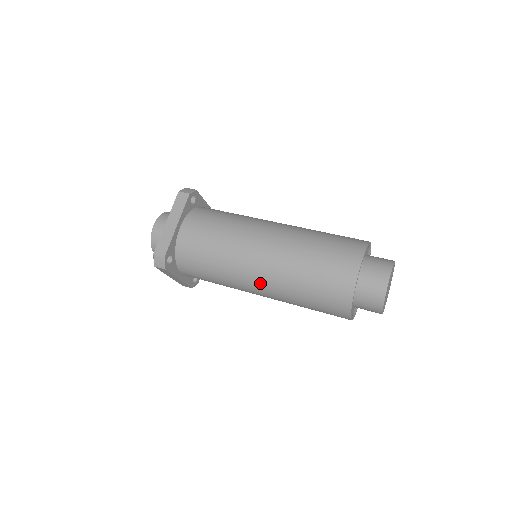
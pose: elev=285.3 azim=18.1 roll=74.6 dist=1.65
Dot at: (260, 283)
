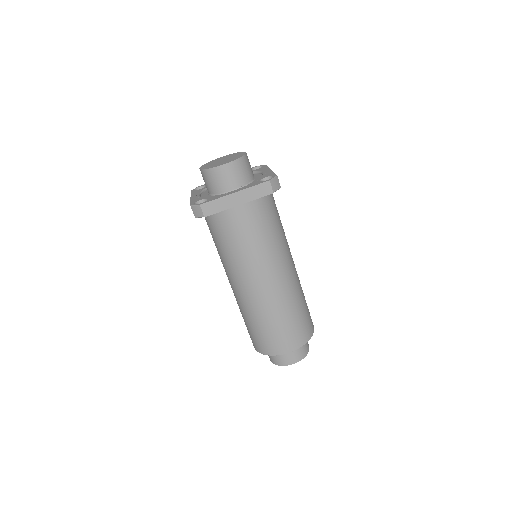
Dot at: (238, 289)
